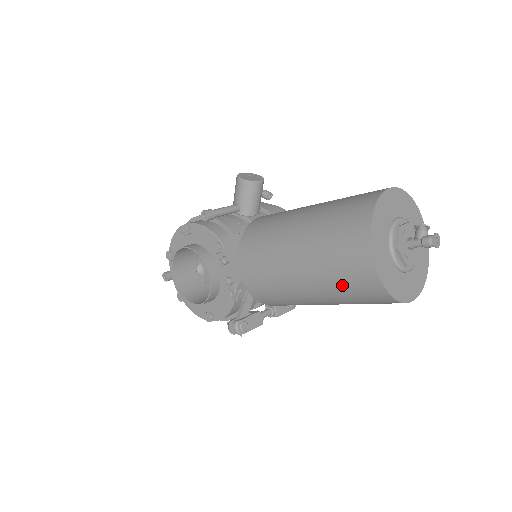
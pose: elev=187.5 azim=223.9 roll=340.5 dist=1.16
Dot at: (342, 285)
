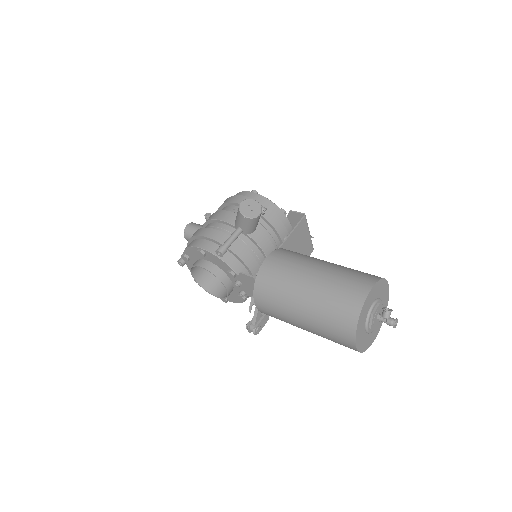
Dot at: (333, 341)
